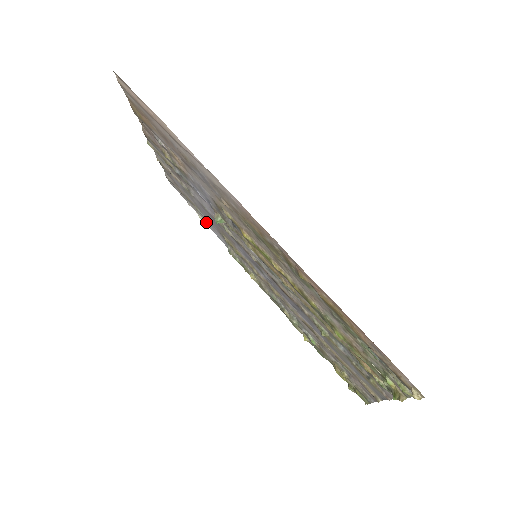
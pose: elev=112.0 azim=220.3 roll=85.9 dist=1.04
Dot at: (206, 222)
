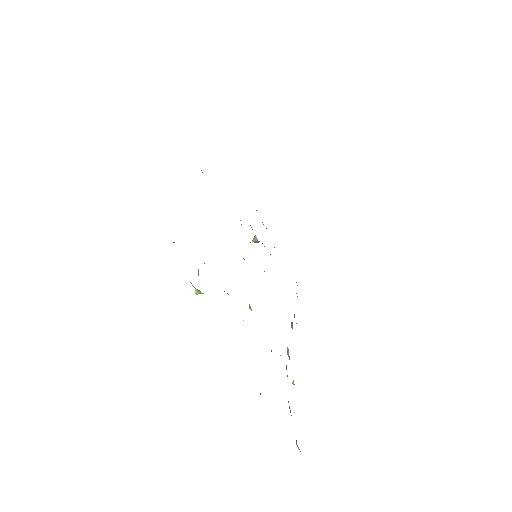
Dot at: occluded
